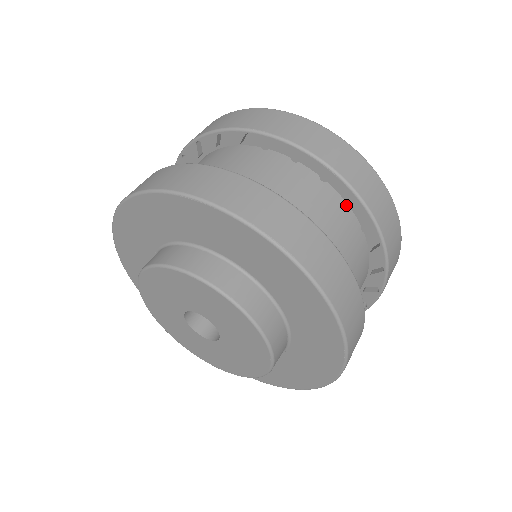
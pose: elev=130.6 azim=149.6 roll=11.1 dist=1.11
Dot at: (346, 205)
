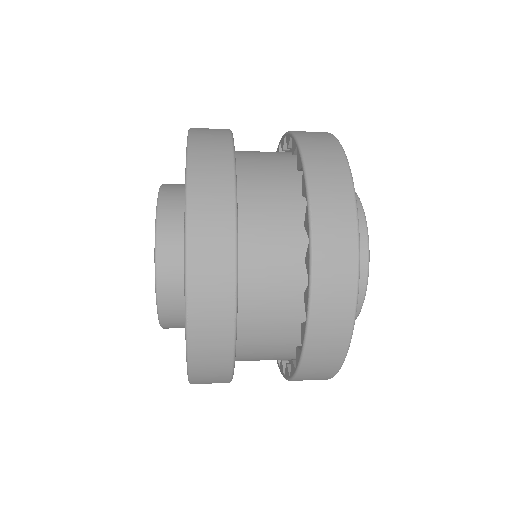
Dot at: occluded
